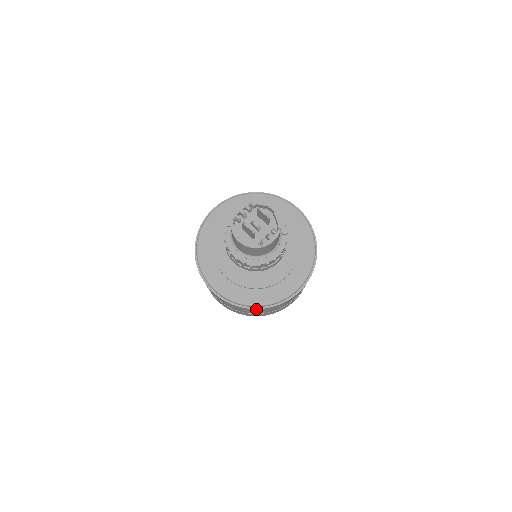
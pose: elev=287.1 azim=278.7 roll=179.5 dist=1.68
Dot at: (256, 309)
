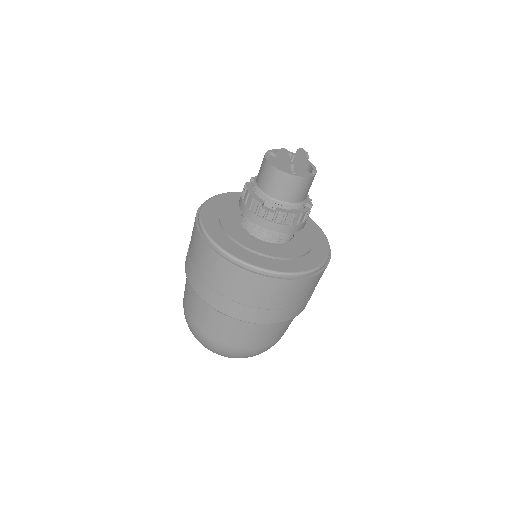
Dot at: (250, 274)
